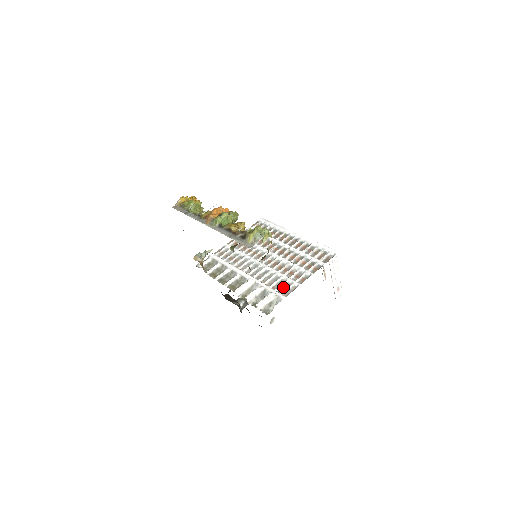
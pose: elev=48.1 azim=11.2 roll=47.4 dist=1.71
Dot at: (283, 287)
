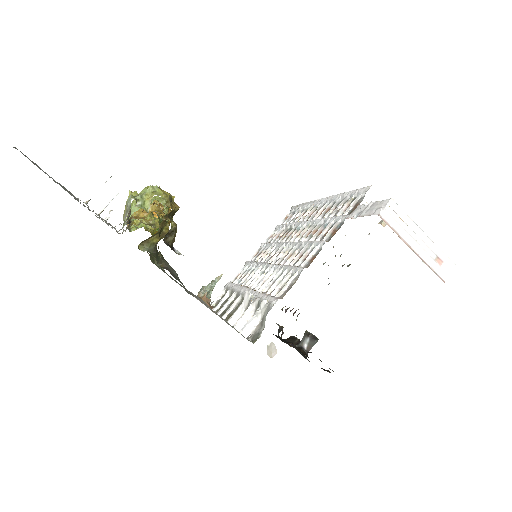
Dot at: (284, 285)
